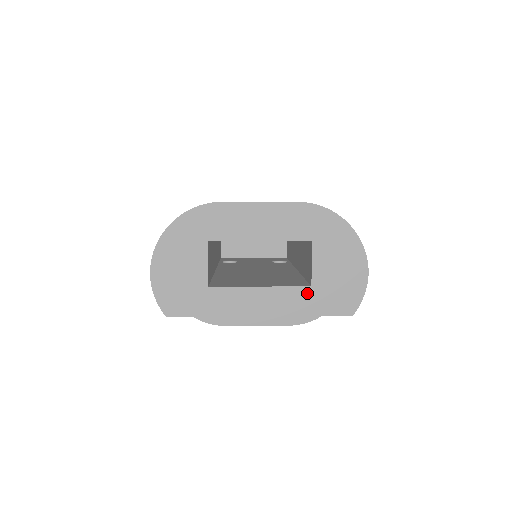
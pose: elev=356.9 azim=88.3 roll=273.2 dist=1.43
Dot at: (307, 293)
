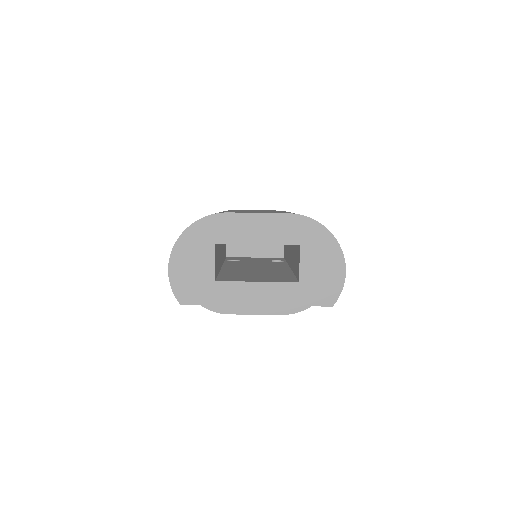
Dot at: (295, 287)
